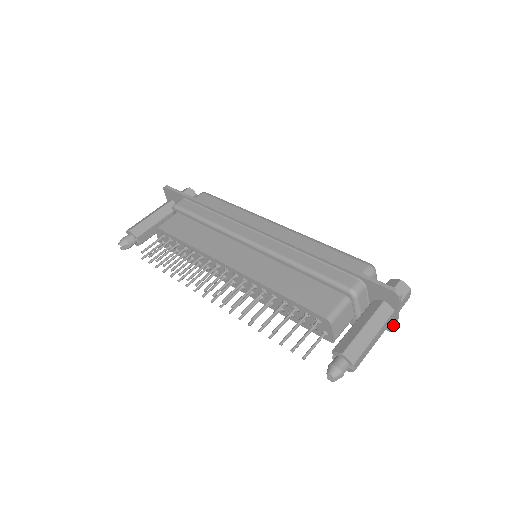
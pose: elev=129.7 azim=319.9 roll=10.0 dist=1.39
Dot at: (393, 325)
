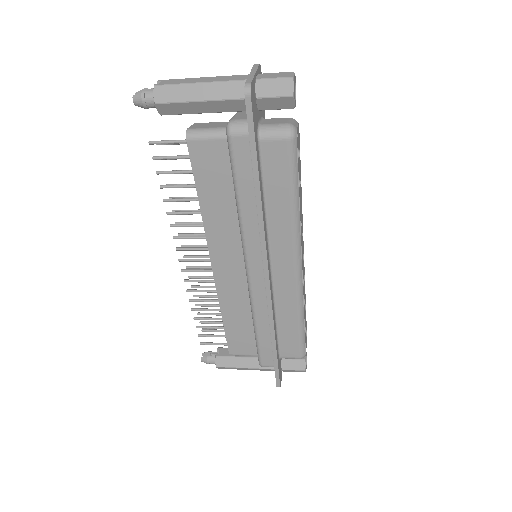
Dot at: occluded
